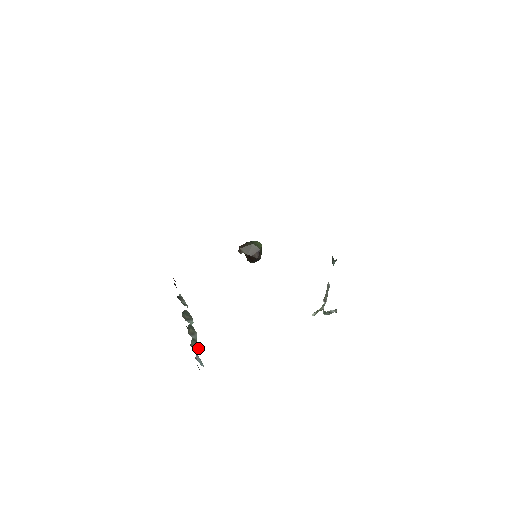
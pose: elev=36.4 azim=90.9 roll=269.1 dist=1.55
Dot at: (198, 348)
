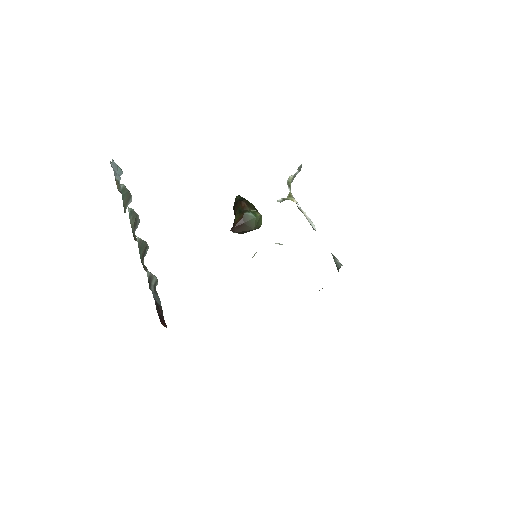
Dot at: (130, 199)
